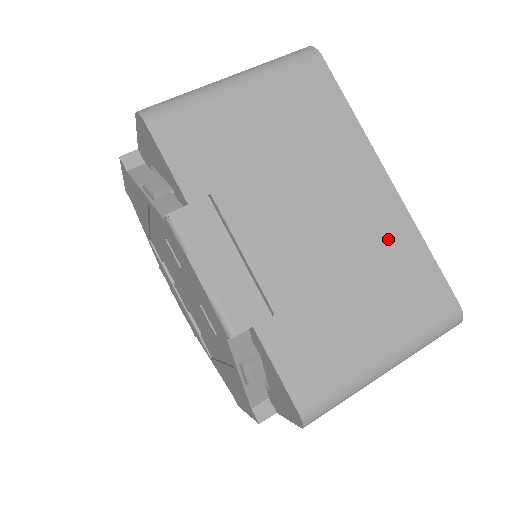
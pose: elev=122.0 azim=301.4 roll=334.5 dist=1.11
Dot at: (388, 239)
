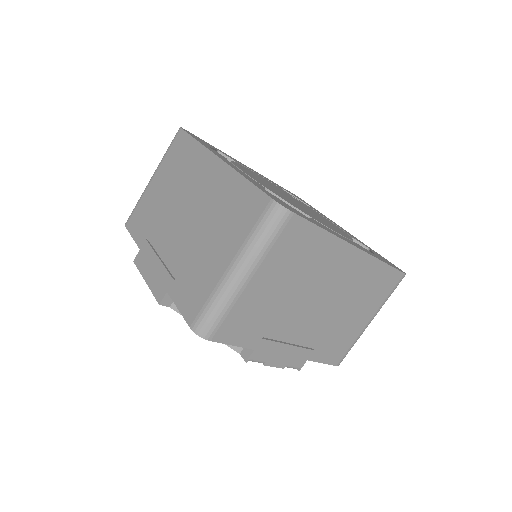
Dot at: (363, 277)
